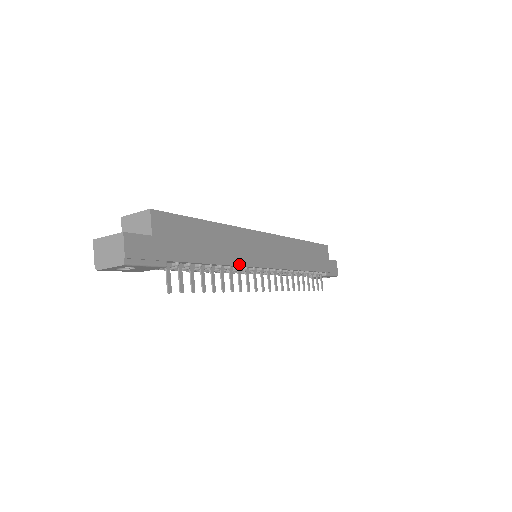
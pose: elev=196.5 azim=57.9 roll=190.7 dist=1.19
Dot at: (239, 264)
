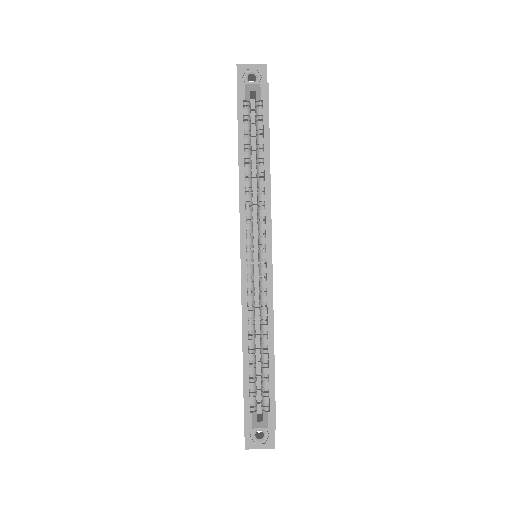
Dot at: occluded
